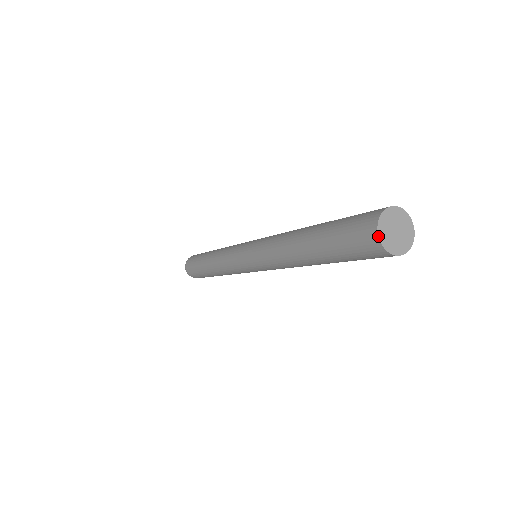
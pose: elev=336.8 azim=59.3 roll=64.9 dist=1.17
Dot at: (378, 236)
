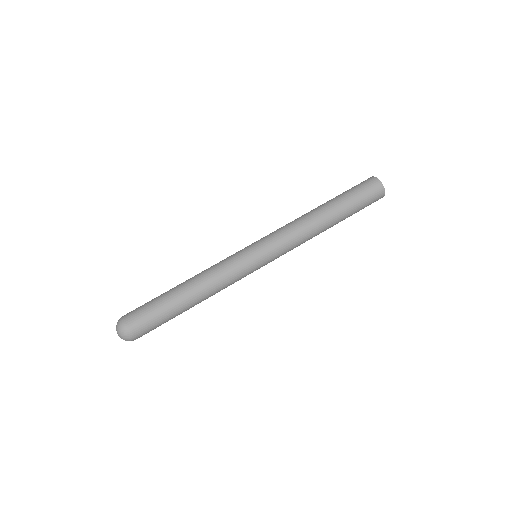
Dot at: occluded
